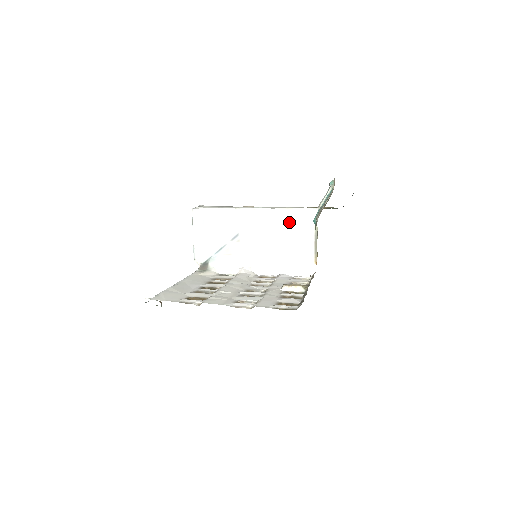
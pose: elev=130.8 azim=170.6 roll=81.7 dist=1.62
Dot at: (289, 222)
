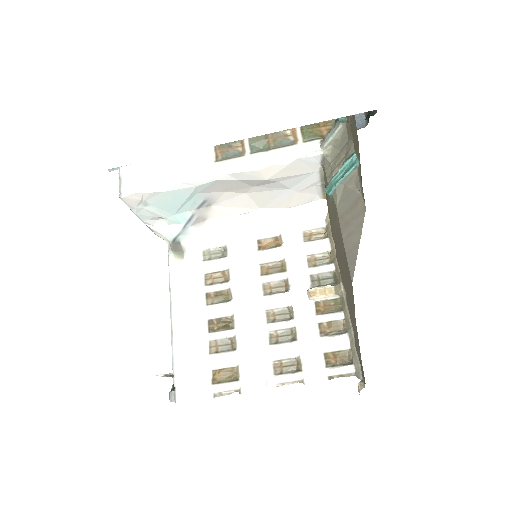
Dot at: (279, 177)
